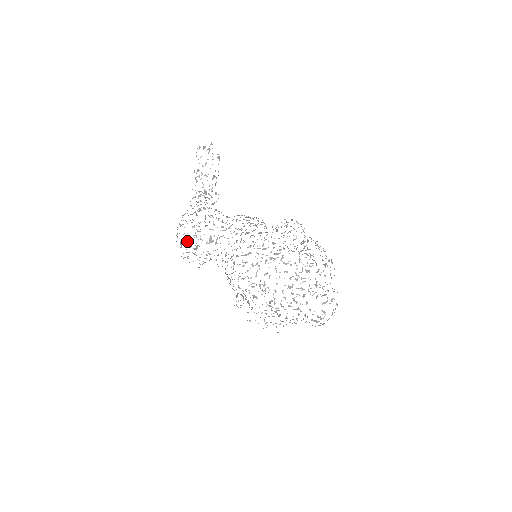
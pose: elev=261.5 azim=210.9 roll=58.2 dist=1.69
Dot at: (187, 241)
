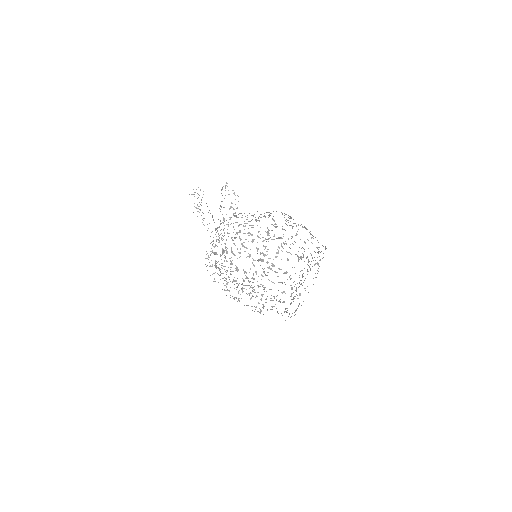
Dot at: (207, 258)
